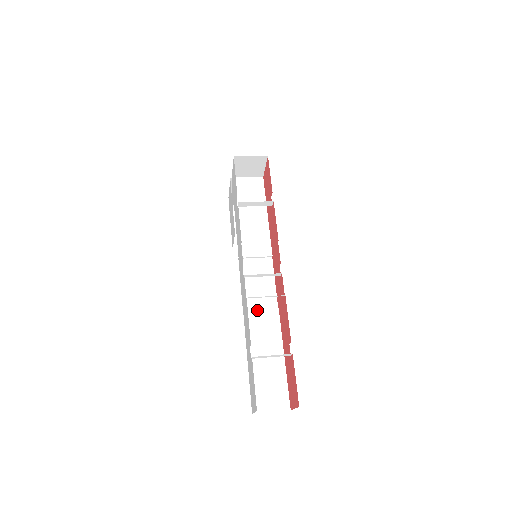
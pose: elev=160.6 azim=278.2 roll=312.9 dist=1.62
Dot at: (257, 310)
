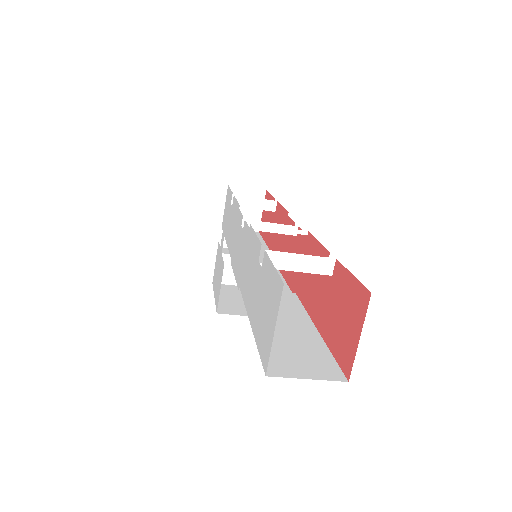
Dot at: occluded
